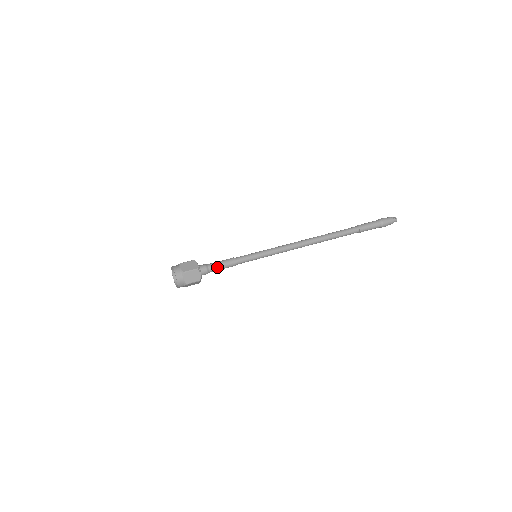
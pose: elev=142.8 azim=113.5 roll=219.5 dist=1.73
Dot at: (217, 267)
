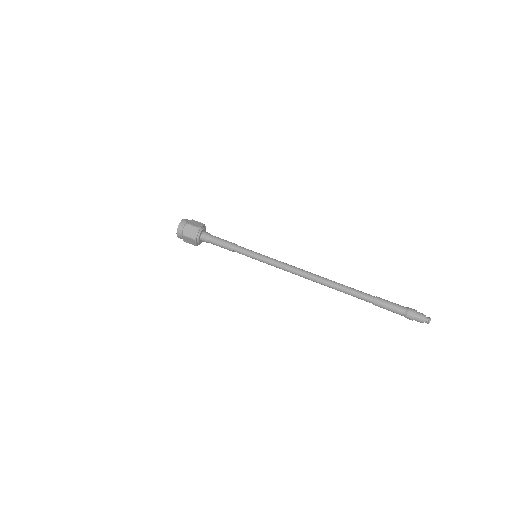
Dot at: (217, 241)
